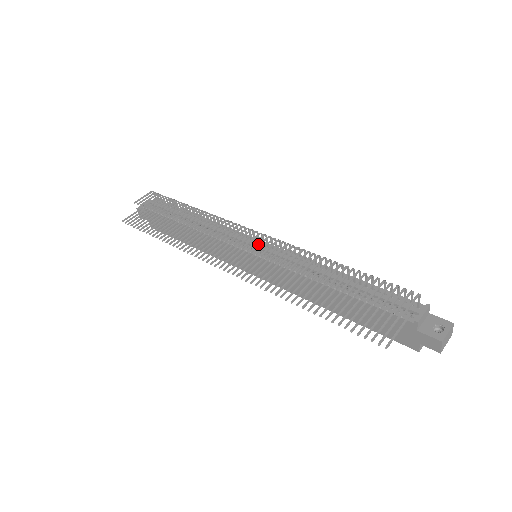
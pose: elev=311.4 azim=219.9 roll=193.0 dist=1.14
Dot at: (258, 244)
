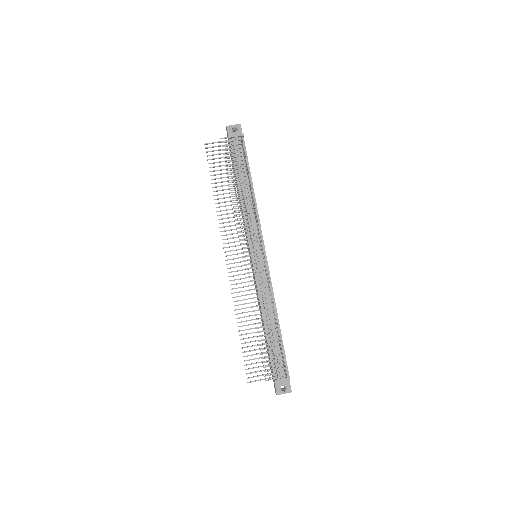
Dot at: occluded
